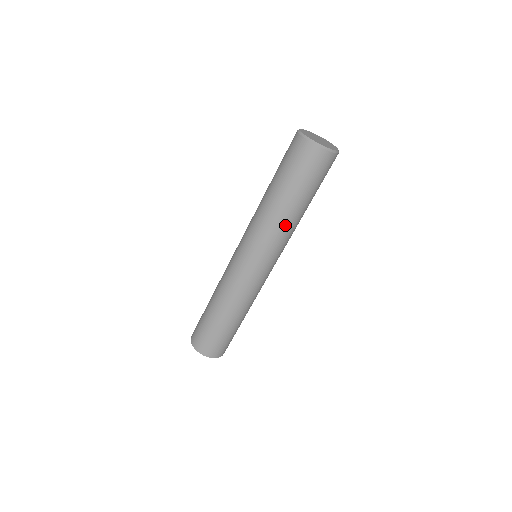
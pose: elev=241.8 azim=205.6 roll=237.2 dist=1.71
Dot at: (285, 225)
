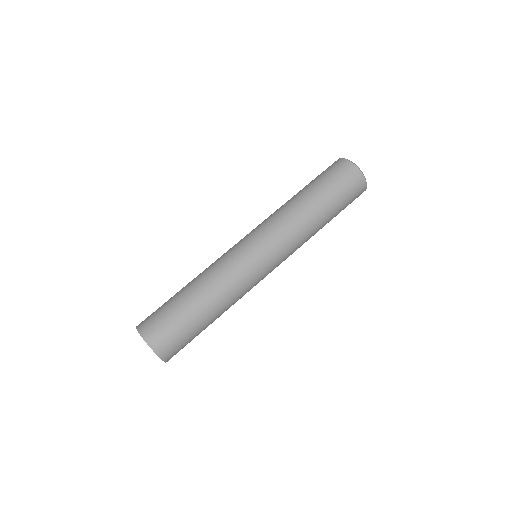
Dot at: (304, 223)
